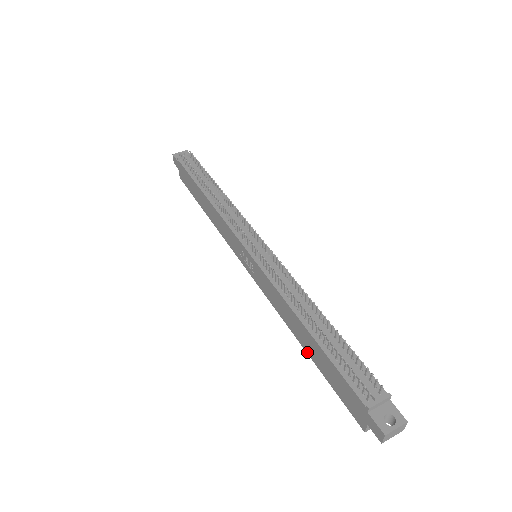
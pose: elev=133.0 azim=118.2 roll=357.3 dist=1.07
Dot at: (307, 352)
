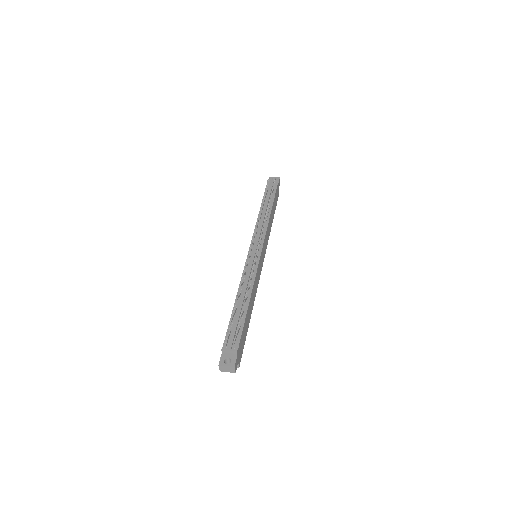
Dot at: occluded
